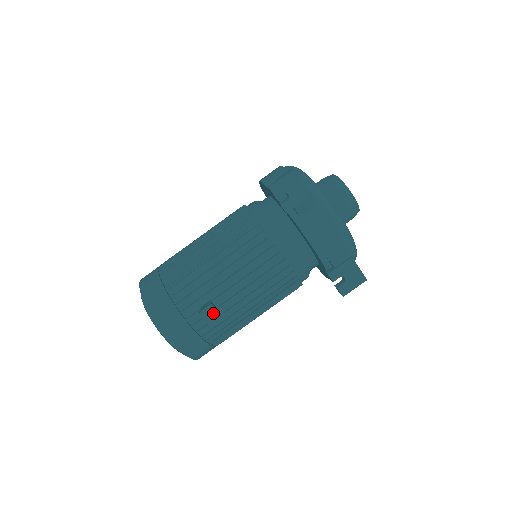
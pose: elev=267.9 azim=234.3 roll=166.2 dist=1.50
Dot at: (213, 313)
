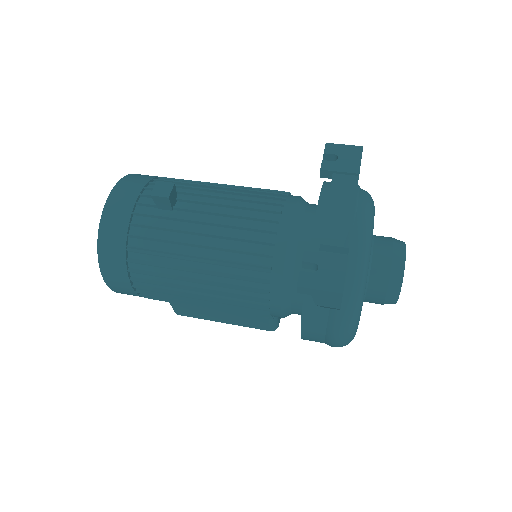
Dot at: (166, 190)
